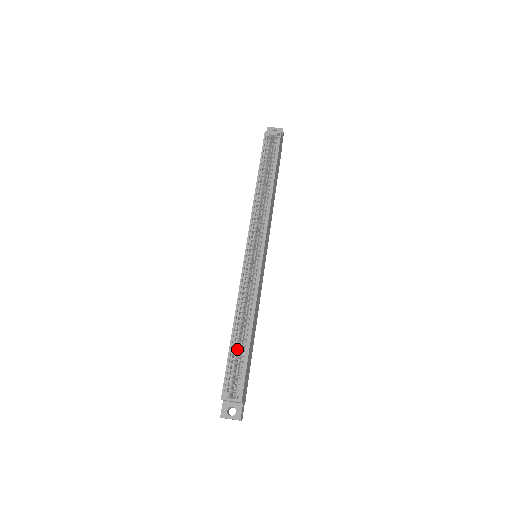
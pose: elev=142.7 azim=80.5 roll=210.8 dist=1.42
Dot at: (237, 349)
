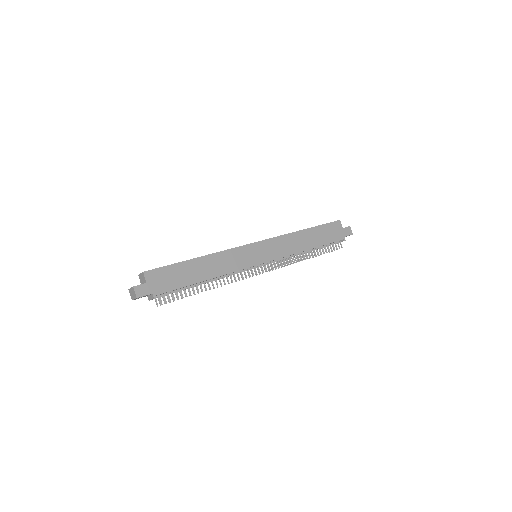
Dot at: occluded
